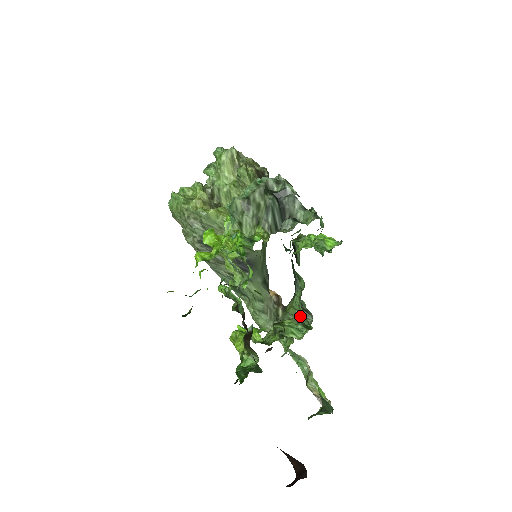
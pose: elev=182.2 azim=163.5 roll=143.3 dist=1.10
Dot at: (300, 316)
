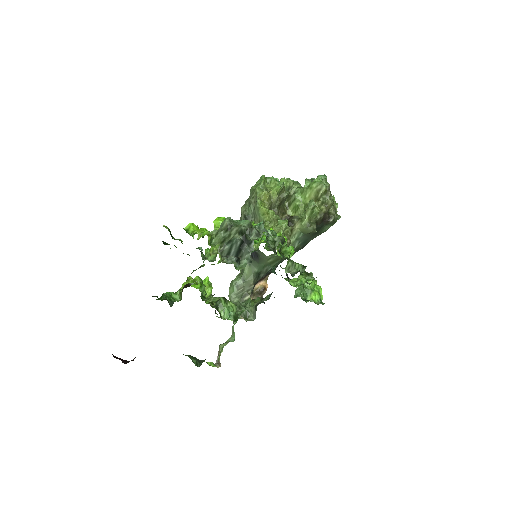
Dot at: (244, 310)
